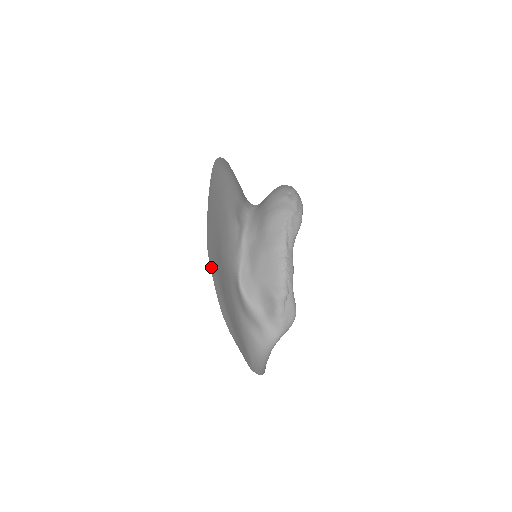
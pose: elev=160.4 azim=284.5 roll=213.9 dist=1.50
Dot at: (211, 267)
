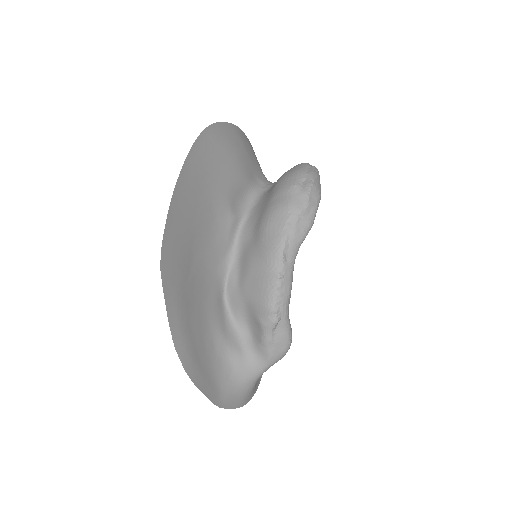
Dot at: (164, 287)
